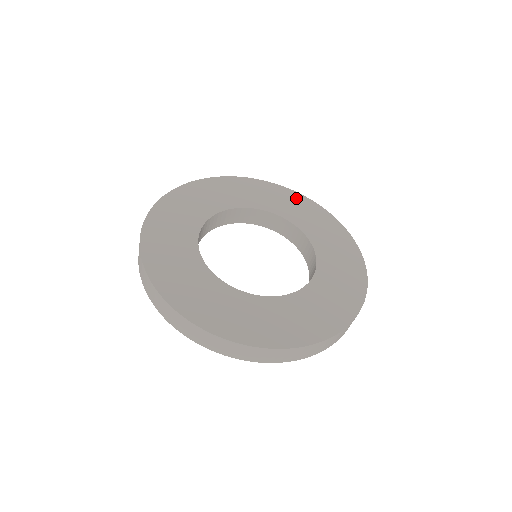
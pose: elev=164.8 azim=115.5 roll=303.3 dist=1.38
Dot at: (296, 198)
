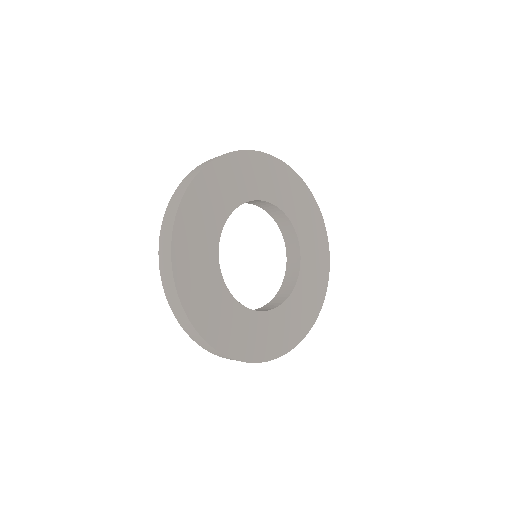
Dot at: (236, 163)
